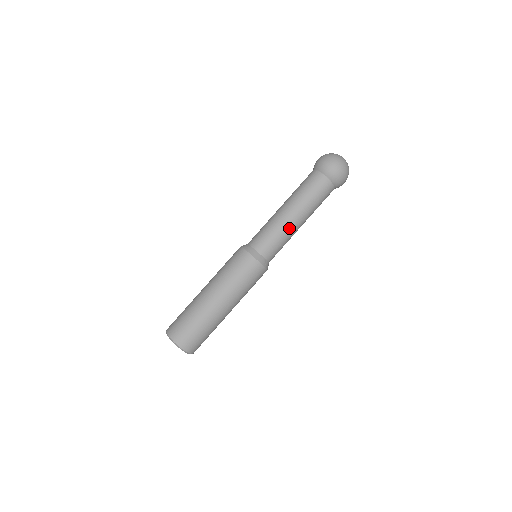
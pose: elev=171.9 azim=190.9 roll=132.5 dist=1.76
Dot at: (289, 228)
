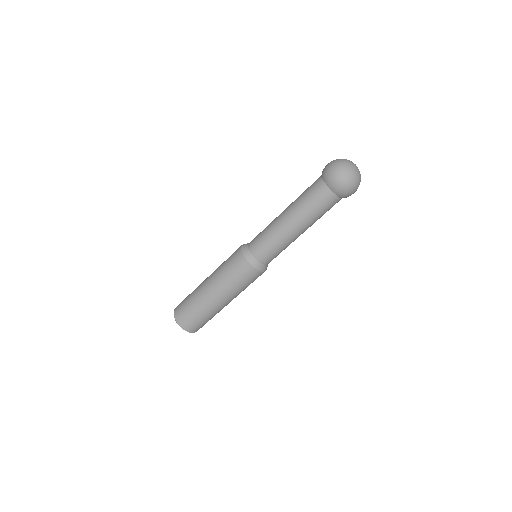
Dot at: (277, 228)
